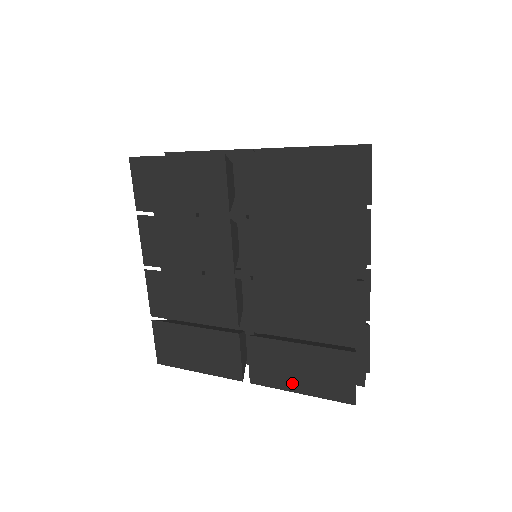
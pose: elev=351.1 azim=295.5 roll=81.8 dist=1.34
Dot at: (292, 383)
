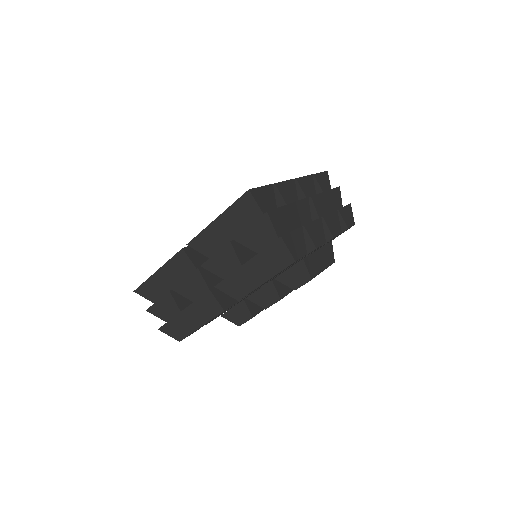
Dot at: occluded
